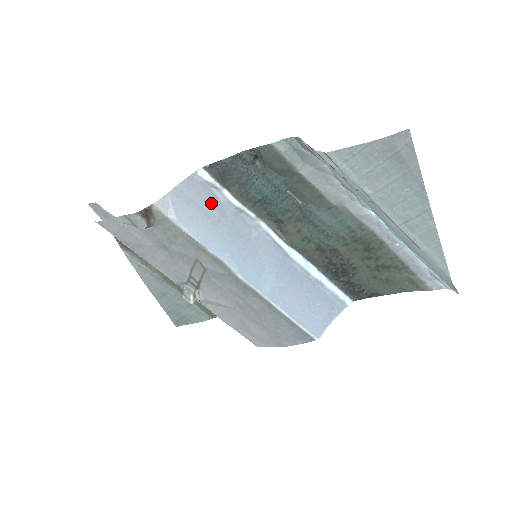
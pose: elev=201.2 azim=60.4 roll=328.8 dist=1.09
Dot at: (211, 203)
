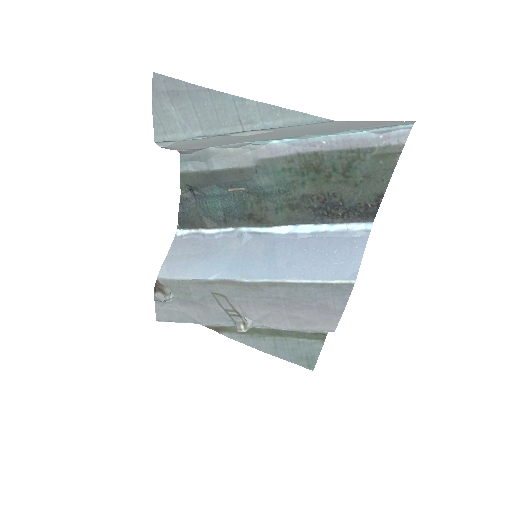
Dot at: (196, 246)
